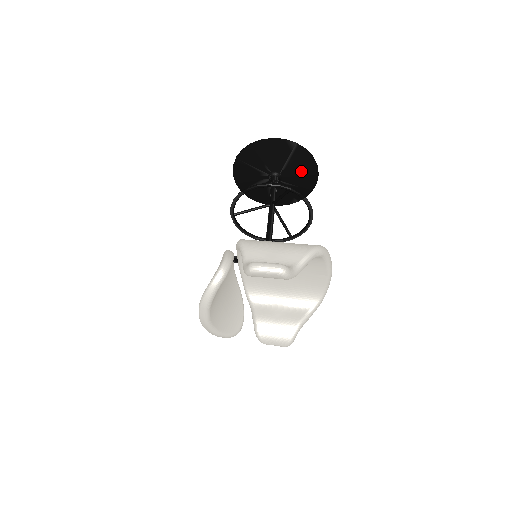
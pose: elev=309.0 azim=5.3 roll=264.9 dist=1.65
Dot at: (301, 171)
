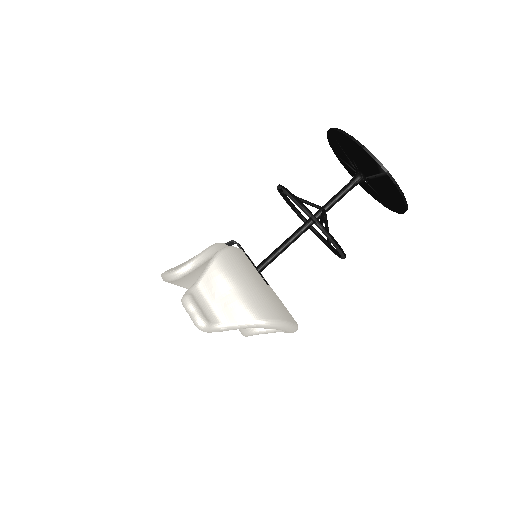
Dot at: (388, 193)
